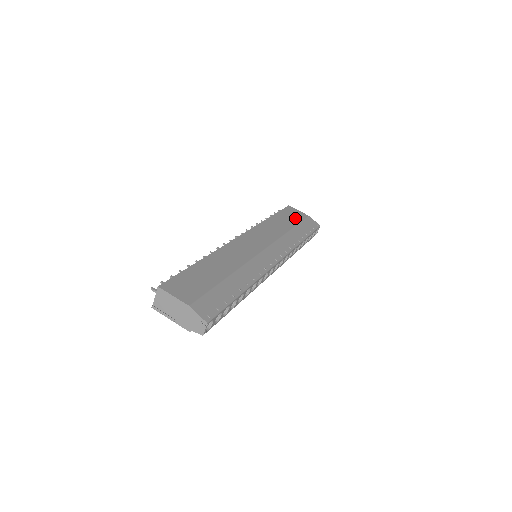
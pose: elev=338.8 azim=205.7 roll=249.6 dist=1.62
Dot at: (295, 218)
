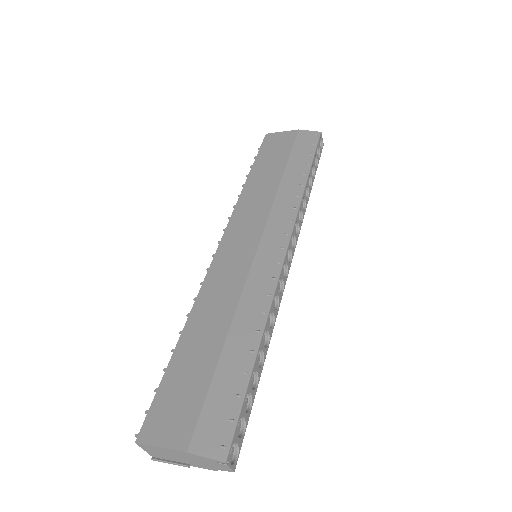
Dot at: (281, 150)
